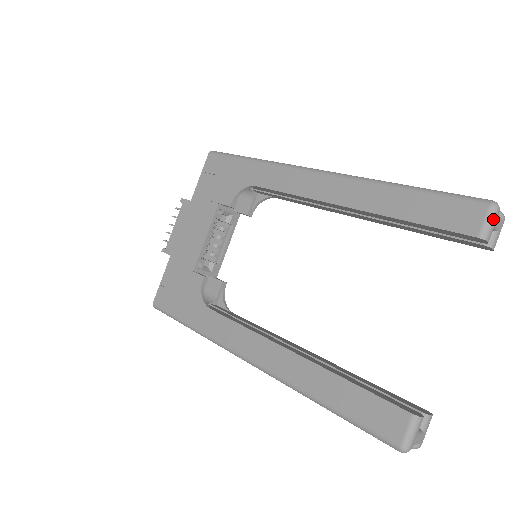
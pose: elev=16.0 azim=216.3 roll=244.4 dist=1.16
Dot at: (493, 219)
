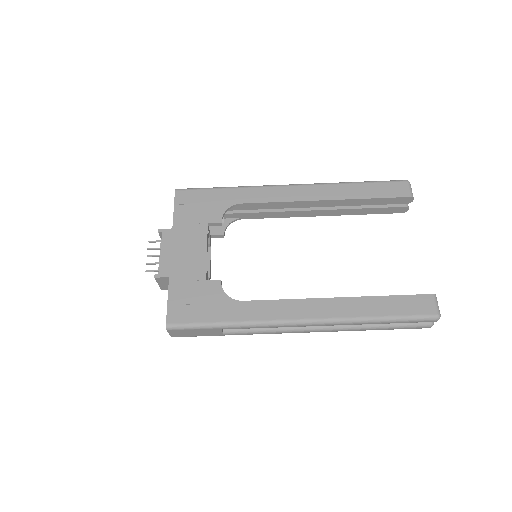
Dot at: (411, 188)
